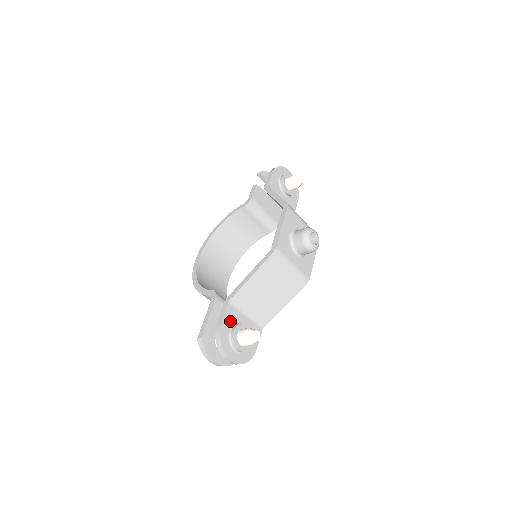
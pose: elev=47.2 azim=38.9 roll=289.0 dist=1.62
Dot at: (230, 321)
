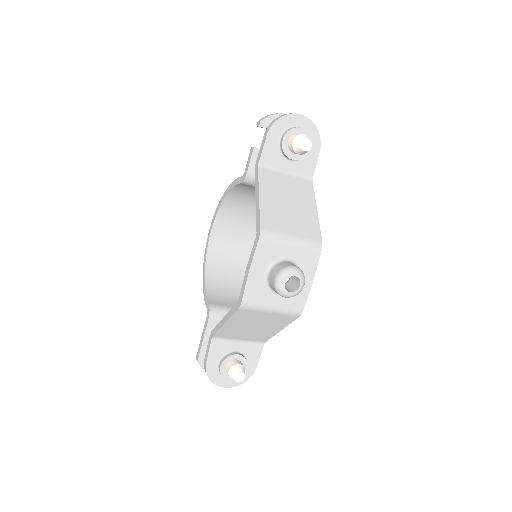
Dot at: (217, 355)
